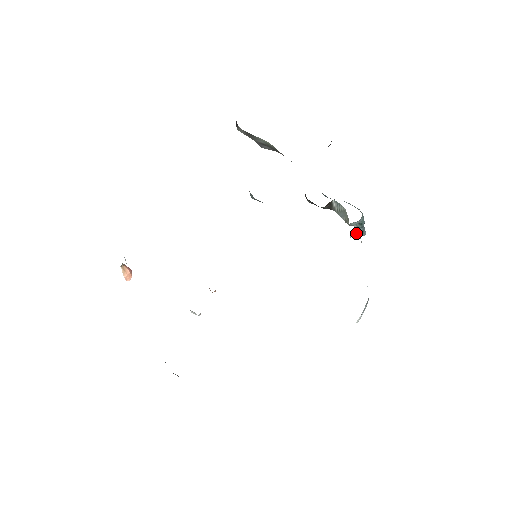
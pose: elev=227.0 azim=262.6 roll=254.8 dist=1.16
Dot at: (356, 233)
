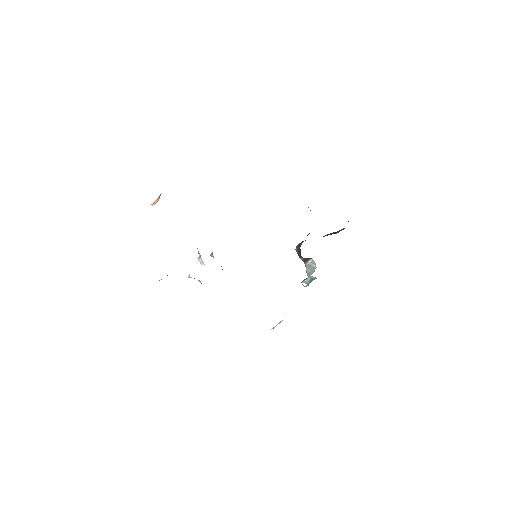
Dot at: (307, 283)
